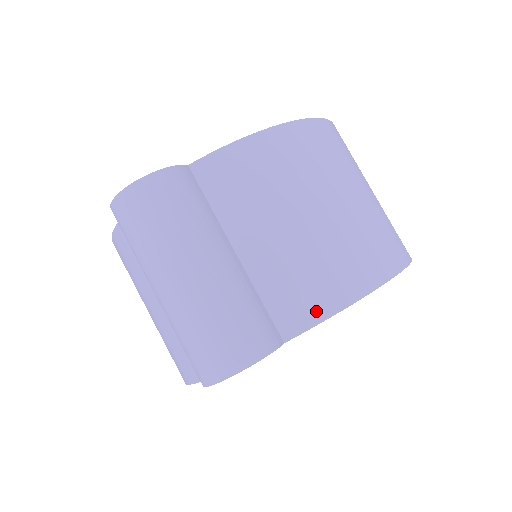
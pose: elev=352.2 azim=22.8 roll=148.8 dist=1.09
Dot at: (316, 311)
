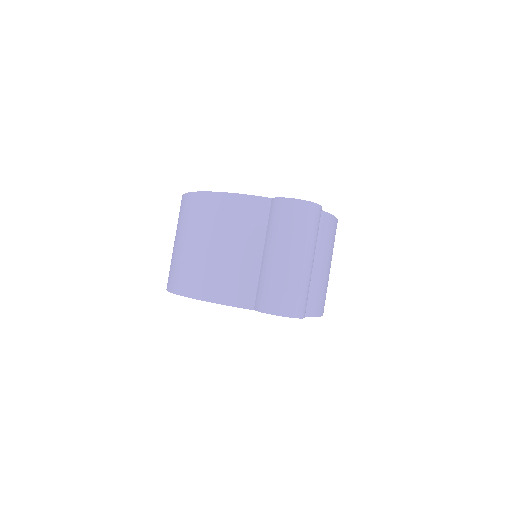
Dot at: (314, 310)
